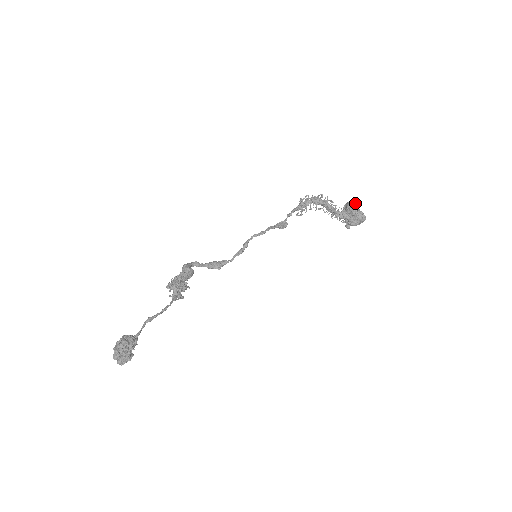
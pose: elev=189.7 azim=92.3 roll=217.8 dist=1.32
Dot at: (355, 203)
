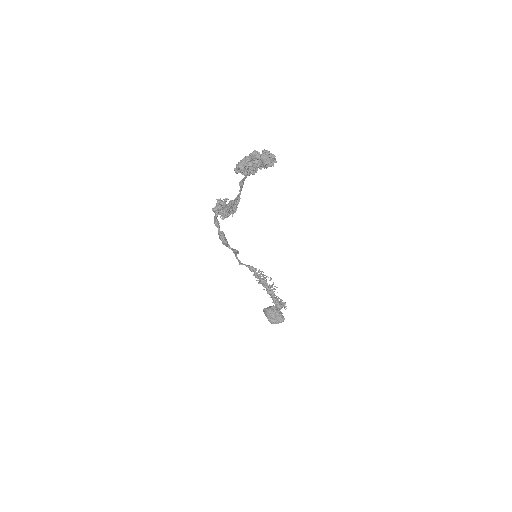
Dot at: occluded
